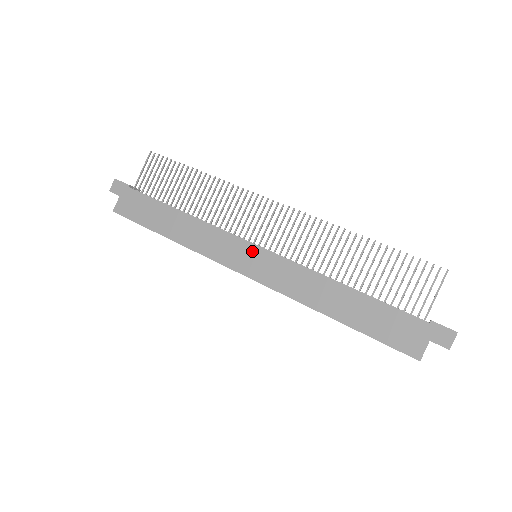
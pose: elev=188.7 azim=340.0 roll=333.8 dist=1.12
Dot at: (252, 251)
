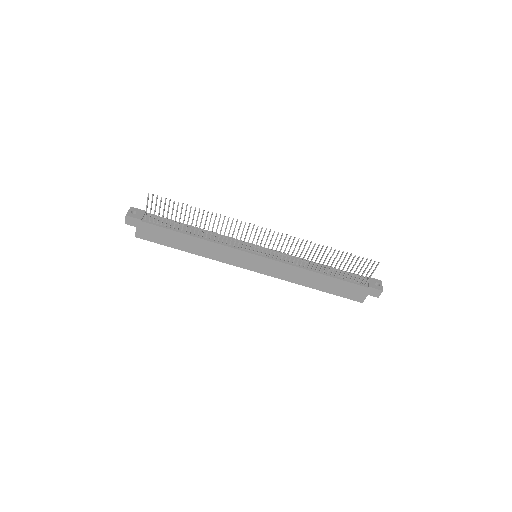
Dot at: (254, 259)
